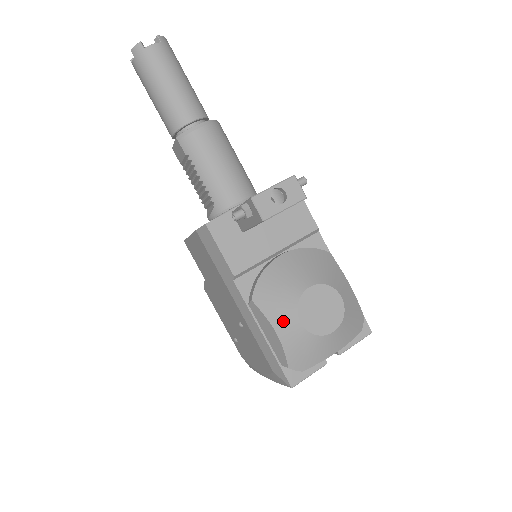
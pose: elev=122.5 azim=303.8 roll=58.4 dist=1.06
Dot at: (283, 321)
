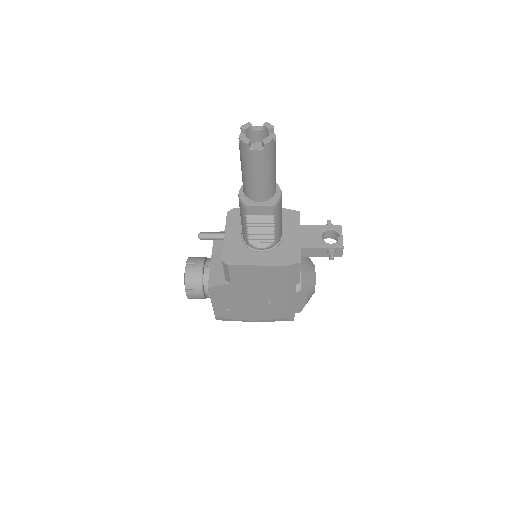
Dot at: (311, 293)
